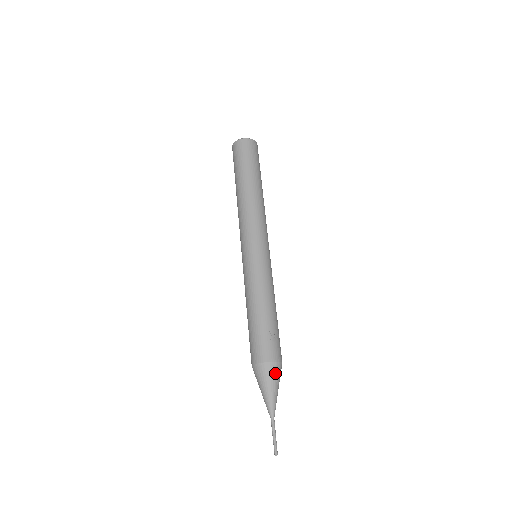
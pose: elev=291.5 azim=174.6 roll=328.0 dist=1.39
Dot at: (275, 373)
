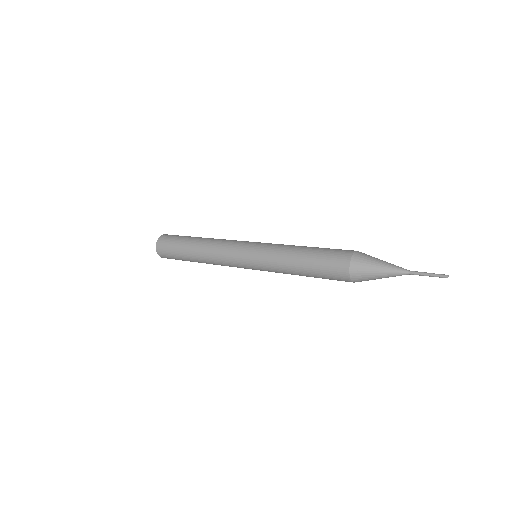
Dot at: occluded
